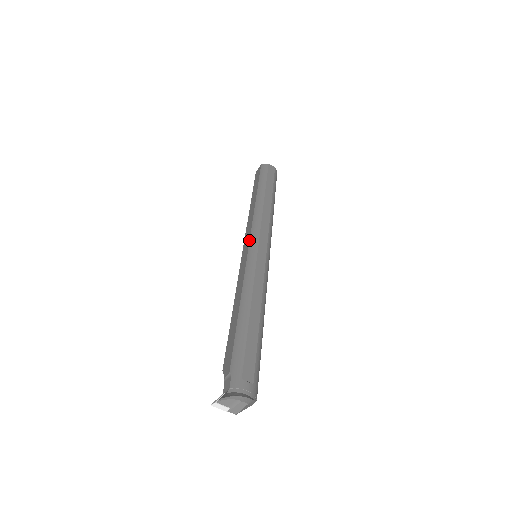
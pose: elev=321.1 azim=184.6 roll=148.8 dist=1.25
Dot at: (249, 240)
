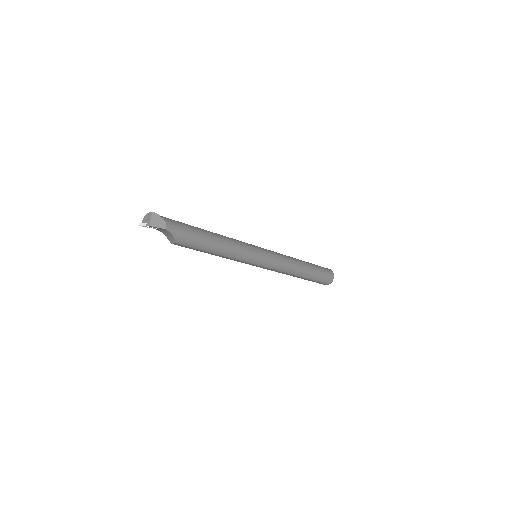
Dot at: occluded
